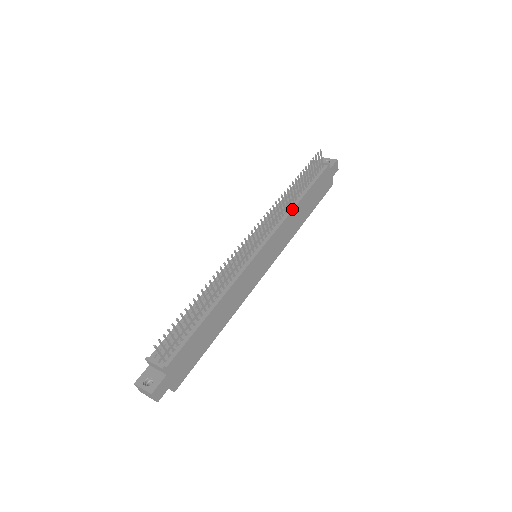
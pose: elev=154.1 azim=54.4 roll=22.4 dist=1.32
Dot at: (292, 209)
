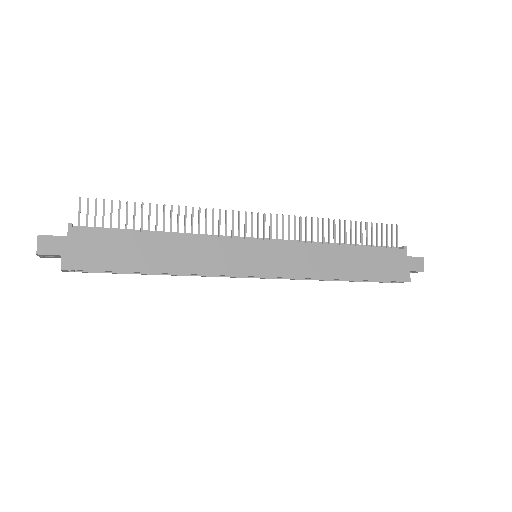
Dot at: (327, 244)
